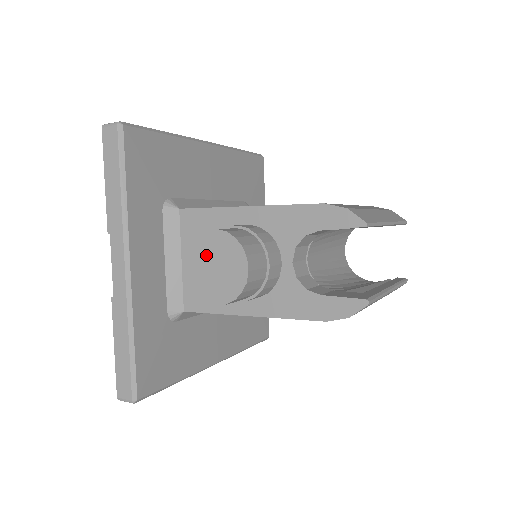
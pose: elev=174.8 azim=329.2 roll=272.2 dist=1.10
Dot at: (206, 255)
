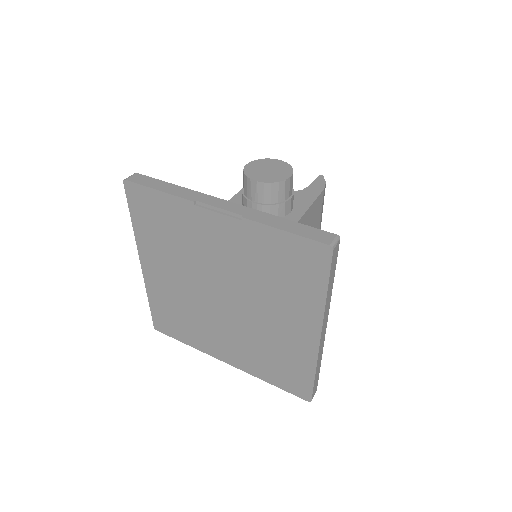
Dot at: (258, 171)
